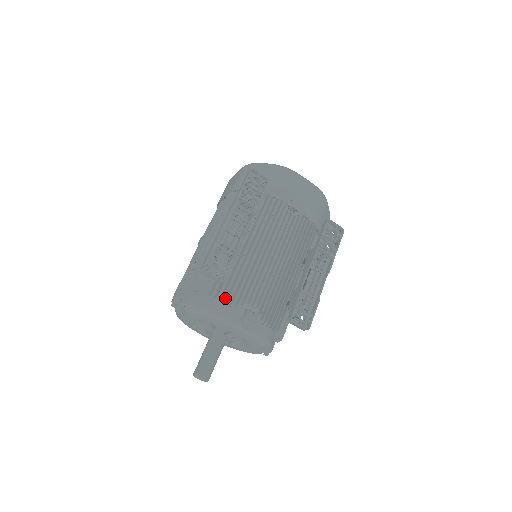
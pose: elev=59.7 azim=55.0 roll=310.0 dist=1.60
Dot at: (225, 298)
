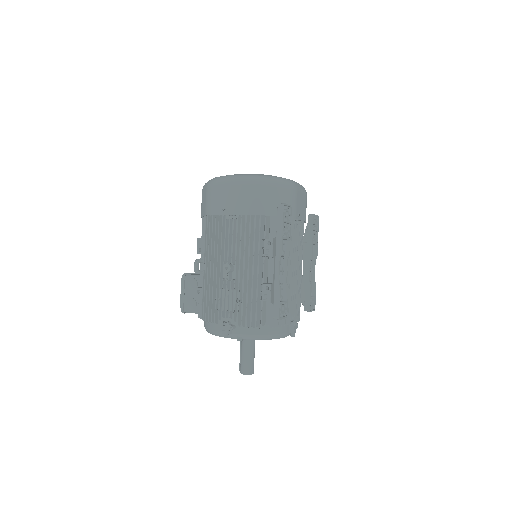
Dot at: occluded
